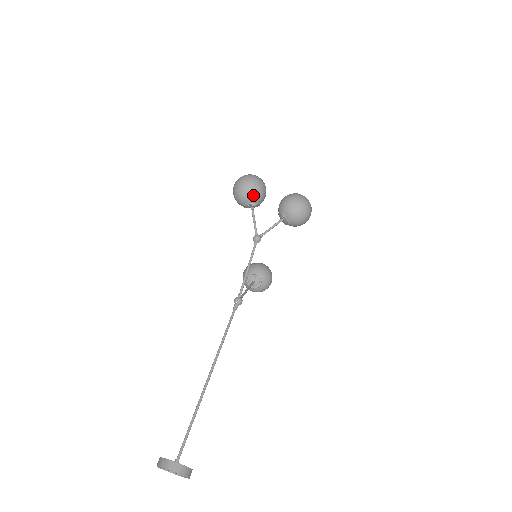
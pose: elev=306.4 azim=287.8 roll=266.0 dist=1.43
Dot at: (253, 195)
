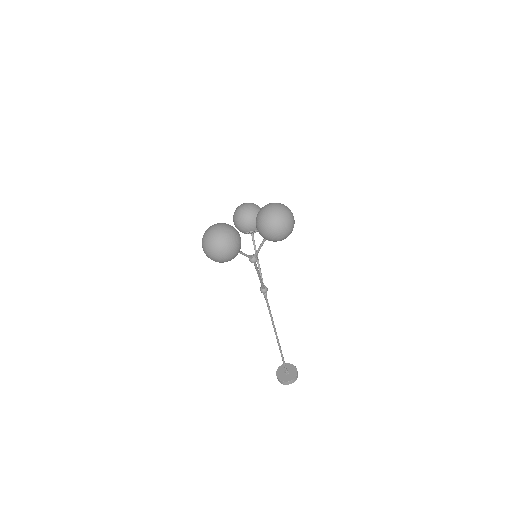
Dot at: occluded
